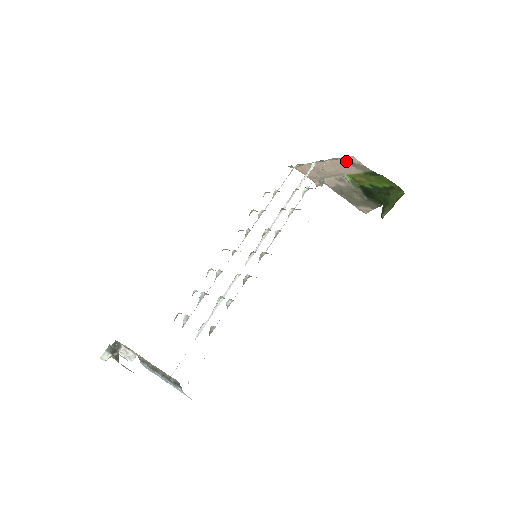
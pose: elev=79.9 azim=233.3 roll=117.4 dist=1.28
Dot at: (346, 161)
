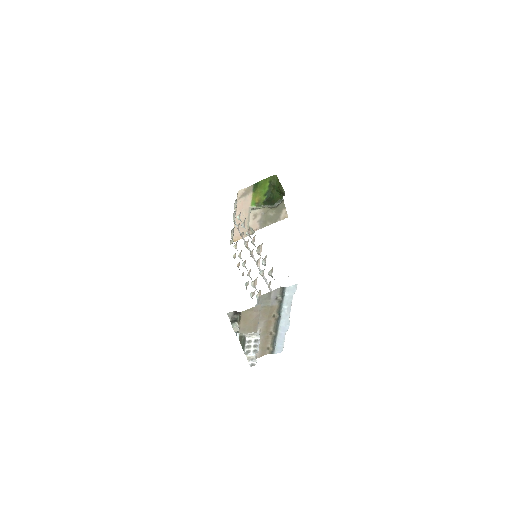
Dot at: (241, 199)
